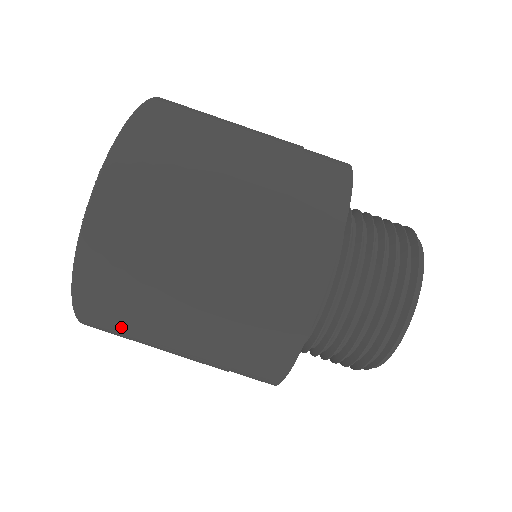
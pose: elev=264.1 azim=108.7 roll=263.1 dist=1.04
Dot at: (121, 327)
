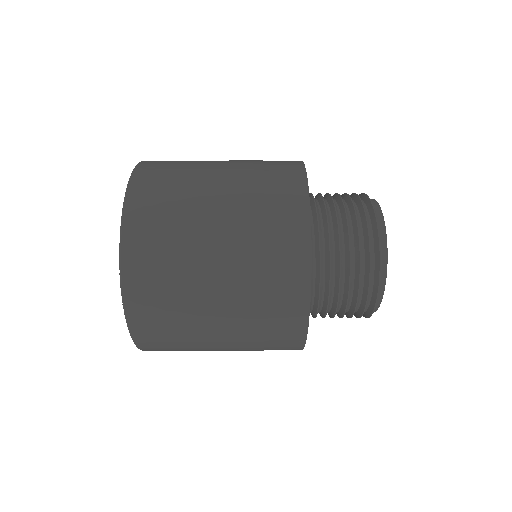
Dot at: occluded
